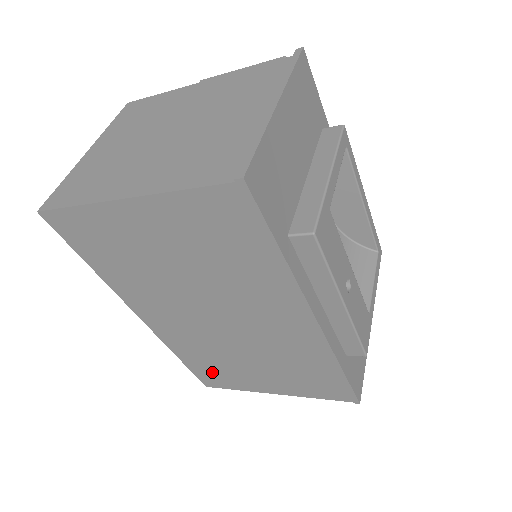
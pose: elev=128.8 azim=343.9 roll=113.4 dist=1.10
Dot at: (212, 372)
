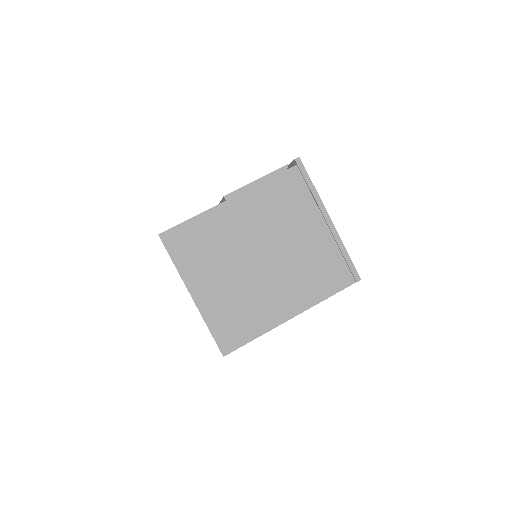
Dot at: occluded
